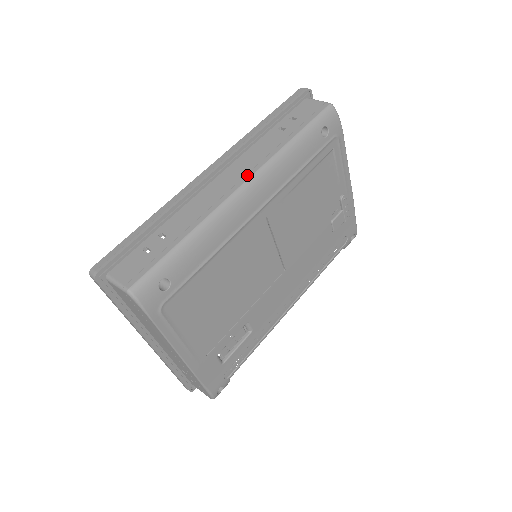
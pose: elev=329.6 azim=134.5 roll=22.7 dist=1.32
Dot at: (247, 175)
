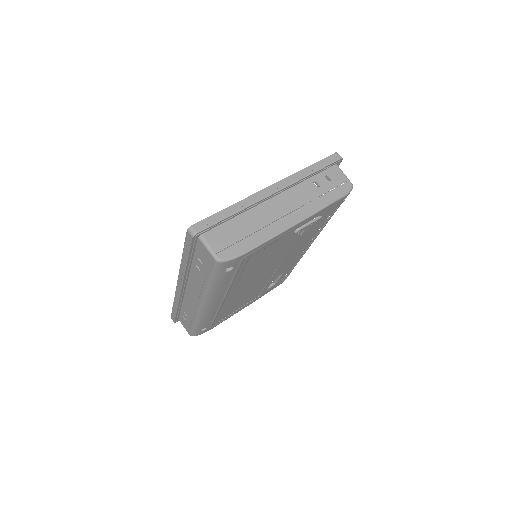
Dot at: (199, 301)
